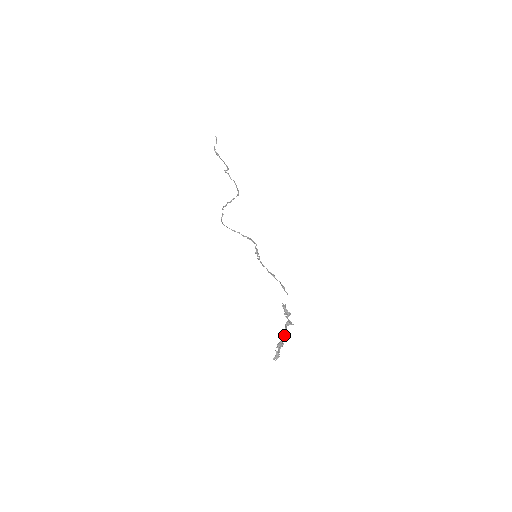
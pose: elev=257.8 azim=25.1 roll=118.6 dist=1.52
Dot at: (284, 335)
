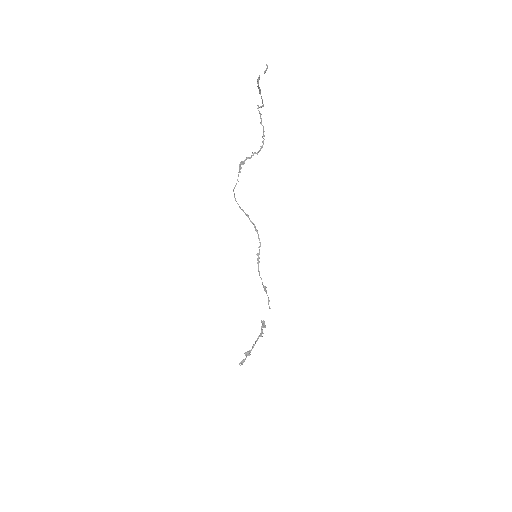
Dot at: occluded
